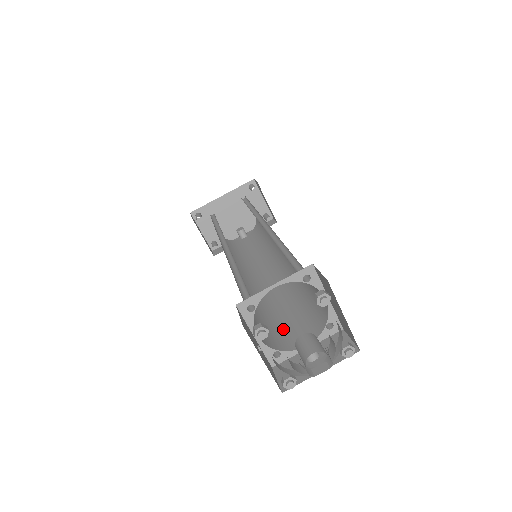
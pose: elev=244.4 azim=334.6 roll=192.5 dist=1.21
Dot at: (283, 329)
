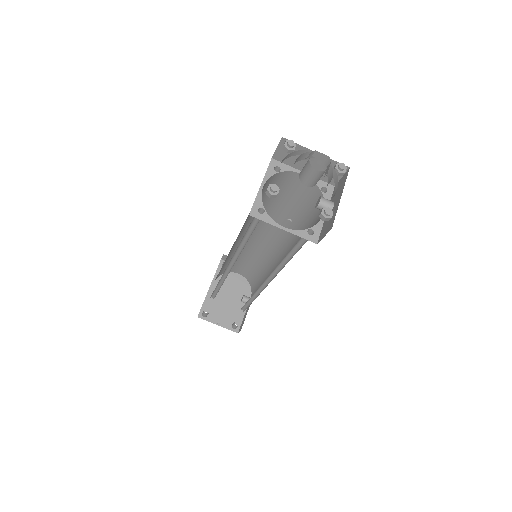
Dot at: occluded
